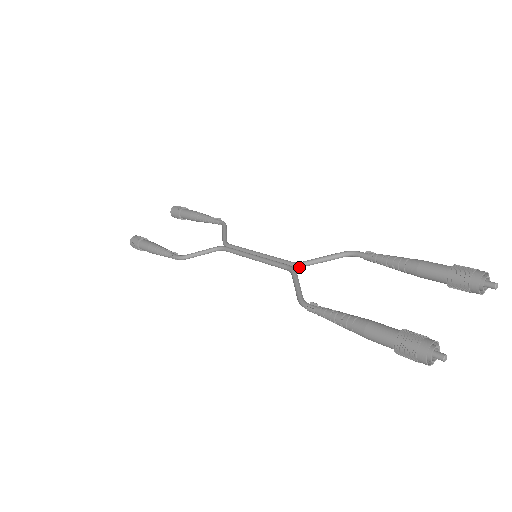
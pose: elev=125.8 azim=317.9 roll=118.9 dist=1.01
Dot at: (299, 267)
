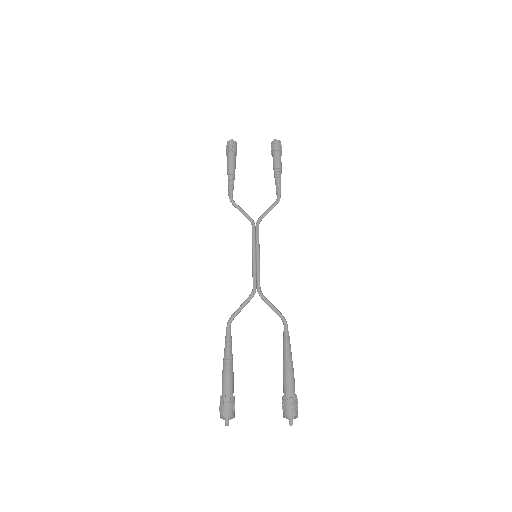
Dot at: (259, 295)
